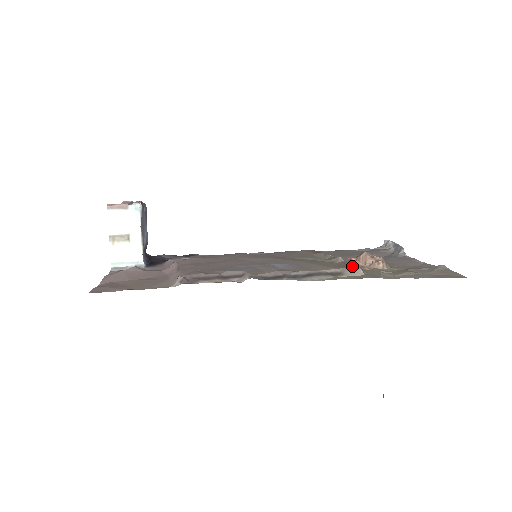
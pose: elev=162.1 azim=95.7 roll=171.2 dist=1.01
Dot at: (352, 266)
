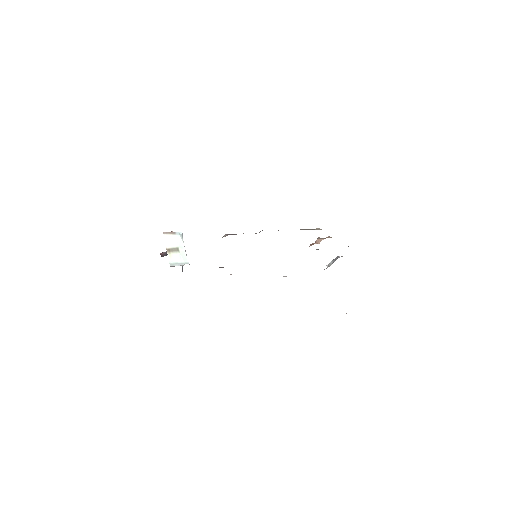
Dot at: occluded
